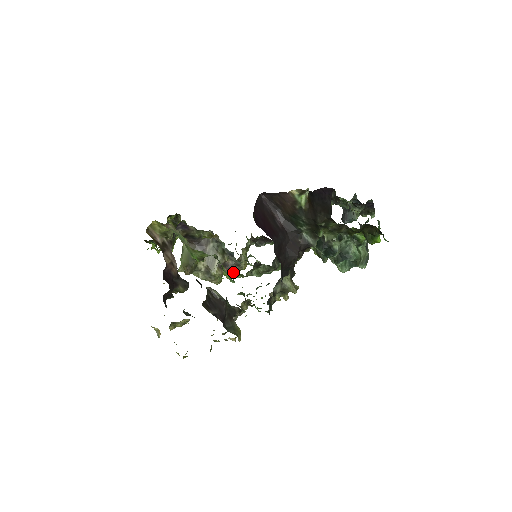
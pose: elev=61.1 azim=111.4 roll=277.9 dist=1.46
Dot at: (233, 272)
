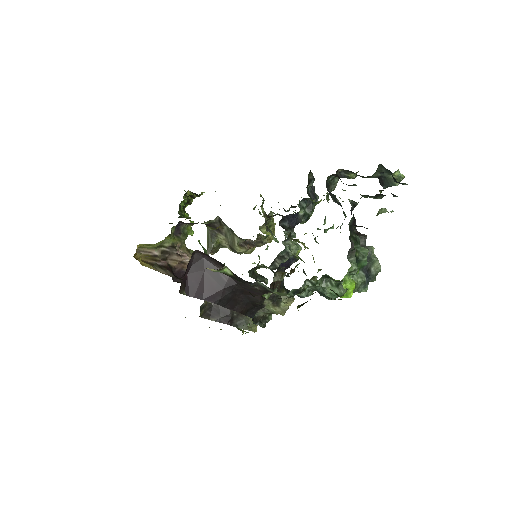
Dot at: (259, 246)
